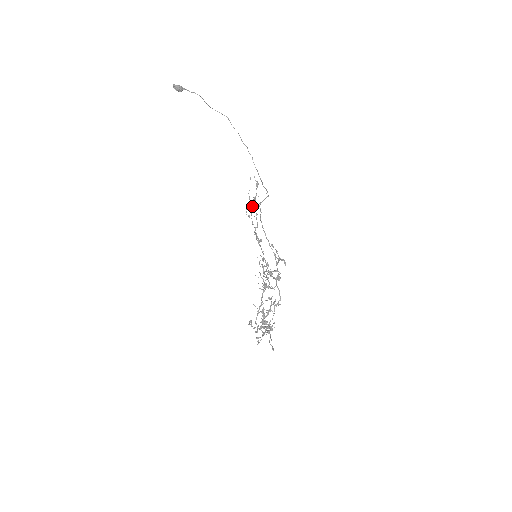
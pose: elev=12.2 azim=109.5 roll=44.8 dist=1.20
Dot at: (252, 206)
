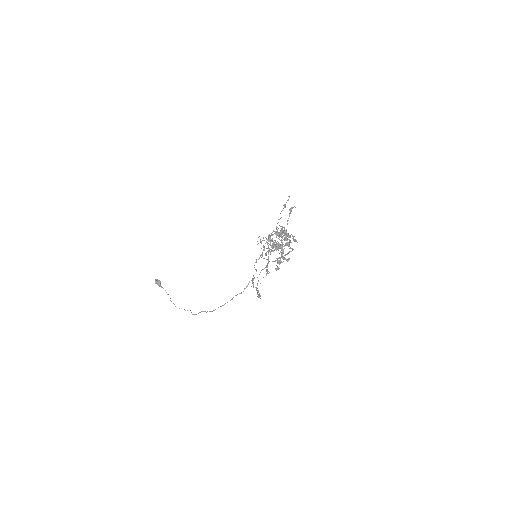
Dot at: occluded
